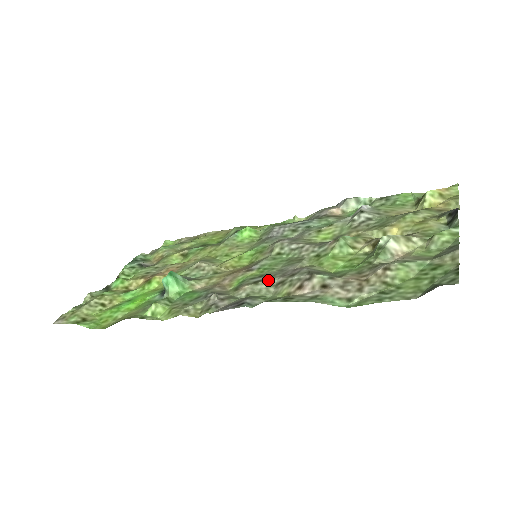
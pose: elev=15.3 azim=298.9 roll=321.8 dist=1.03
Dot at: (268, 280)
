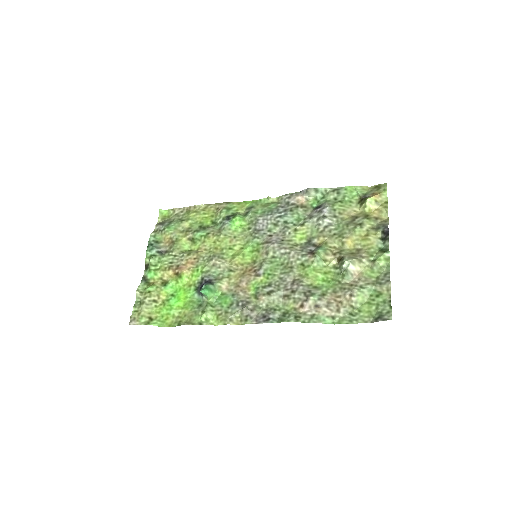
Dot at: (277, 292)
